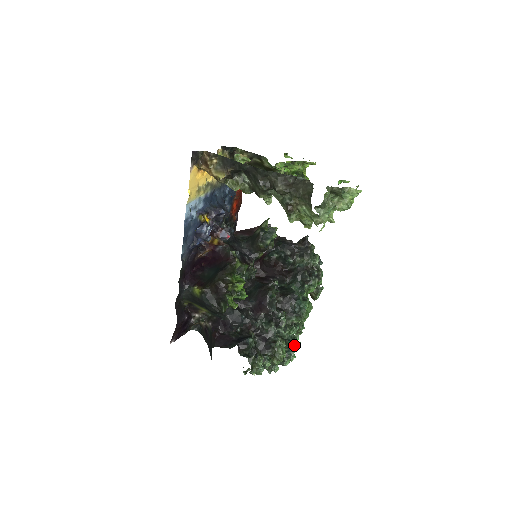
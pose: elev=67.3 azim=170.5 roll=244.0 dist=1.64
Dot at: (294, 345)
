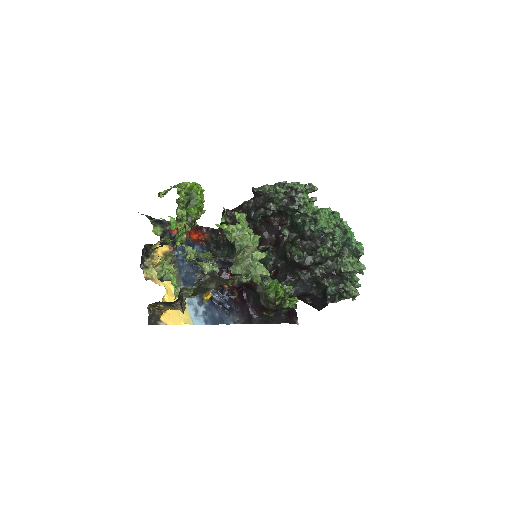
Dot at: (351, 247)
